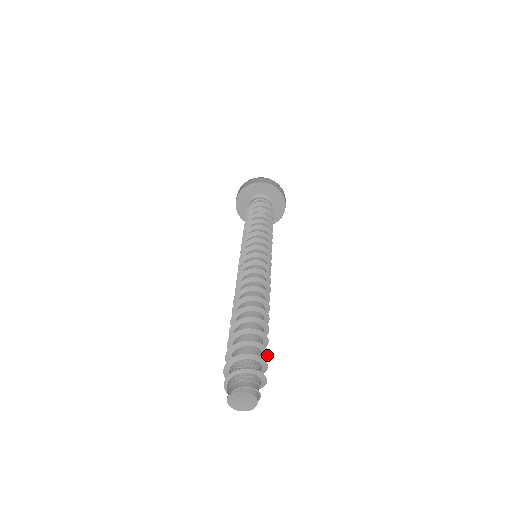
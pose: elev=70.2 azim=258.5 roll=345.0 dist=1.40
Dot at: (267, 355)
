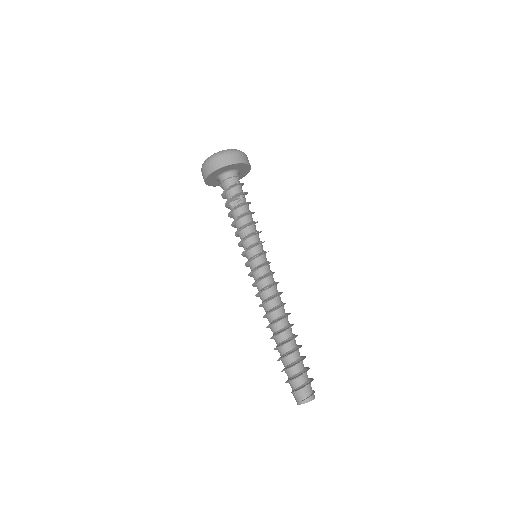
Dot at: occluded
